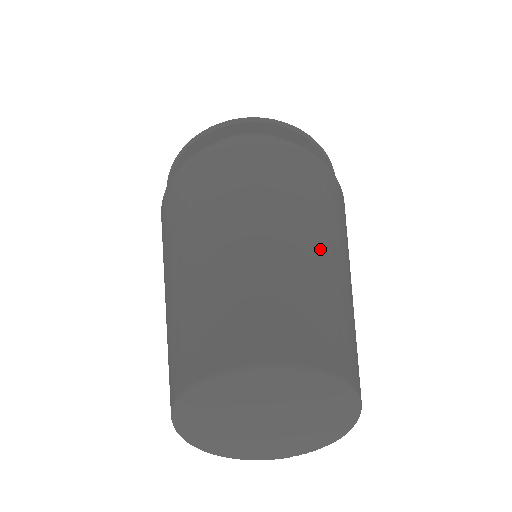
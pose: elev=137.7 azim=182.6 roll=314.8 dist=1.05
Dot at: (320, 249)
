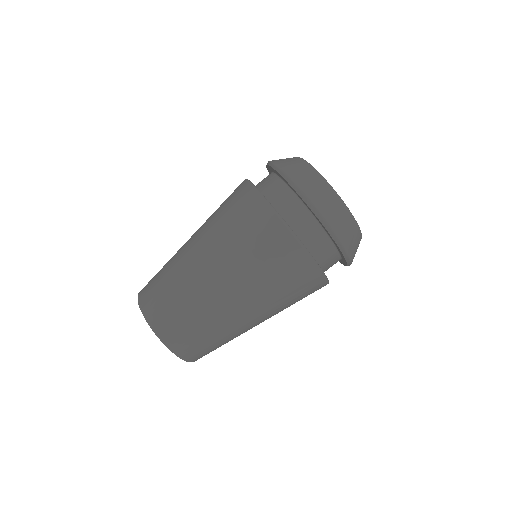
Dot at: (214, 288)
